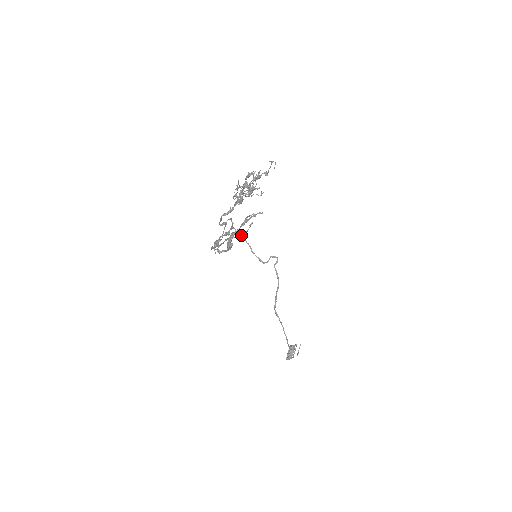
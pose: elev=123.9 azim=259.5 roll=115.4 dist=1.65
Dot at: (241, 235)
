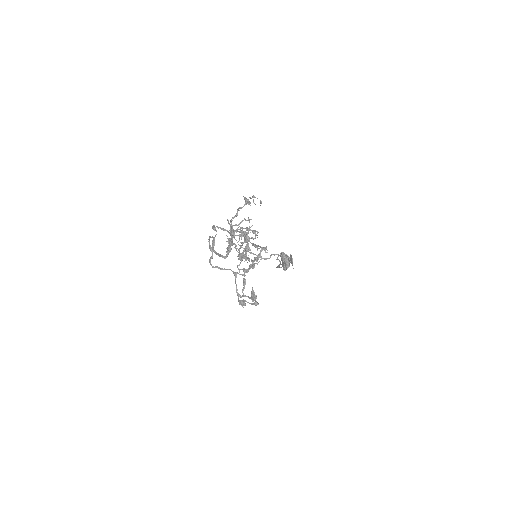
Dot at: occluded
